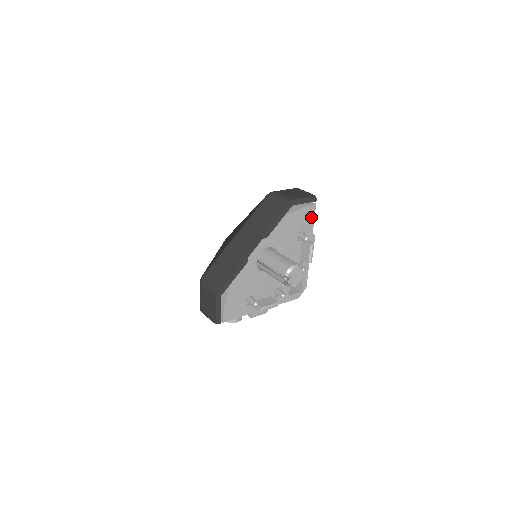
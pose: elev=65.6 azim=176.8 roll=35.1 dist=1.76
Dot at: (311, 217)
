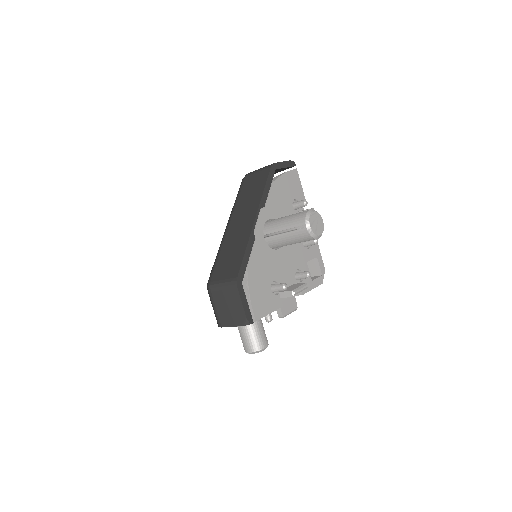
Dot at: (298, 184)
